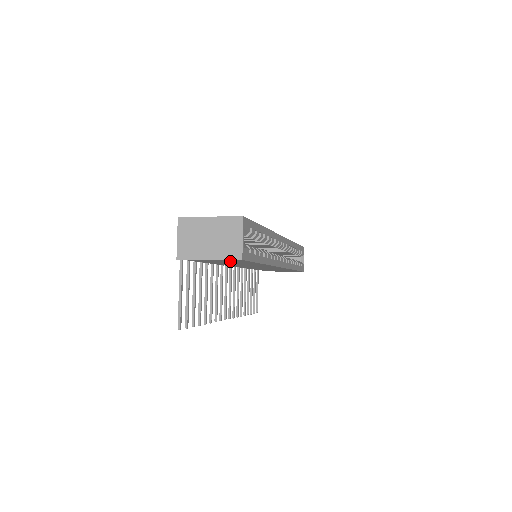
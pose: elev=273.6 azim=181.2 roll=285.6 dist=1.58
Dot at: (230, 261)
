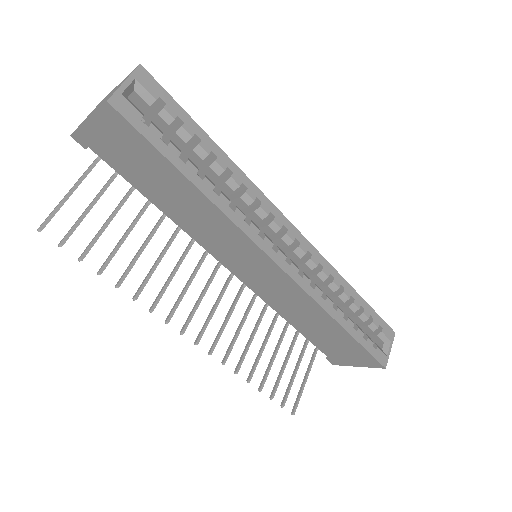
Dot at: (126, 143)
